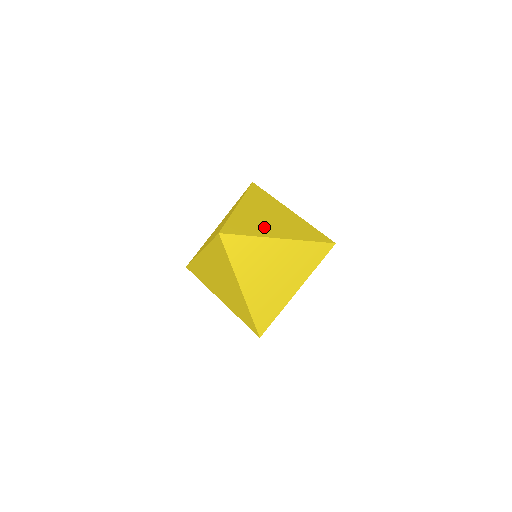
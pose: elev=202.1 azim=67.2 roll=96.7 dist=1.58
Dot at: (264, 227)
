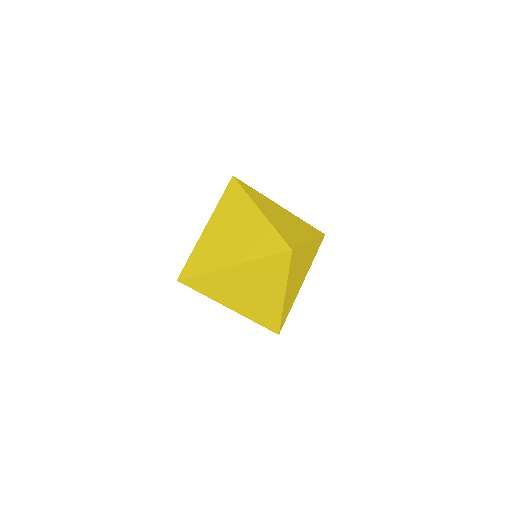
Dot at: (295, 232)
